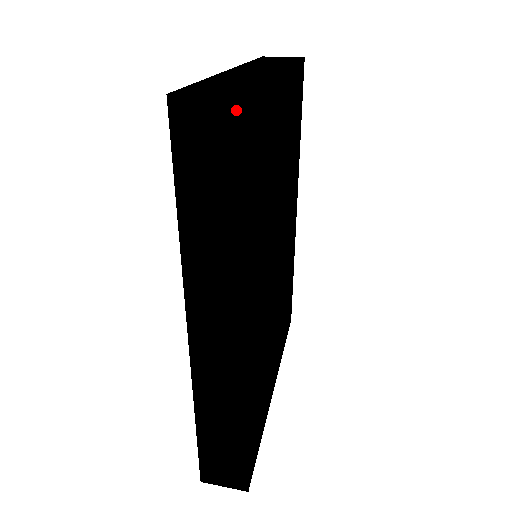
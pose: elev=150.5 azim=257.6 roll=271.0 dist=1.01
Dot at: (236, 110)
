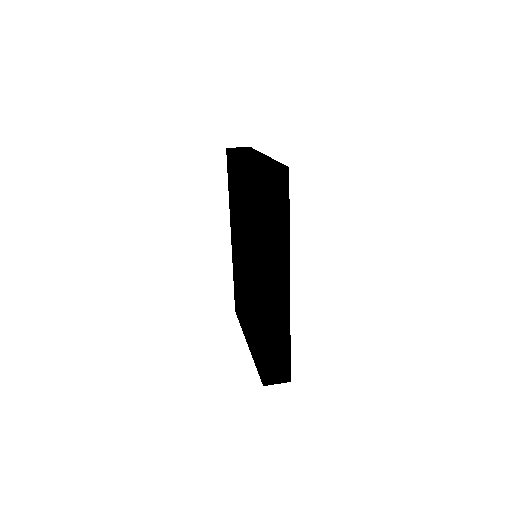
Dot at: (285, 173)
